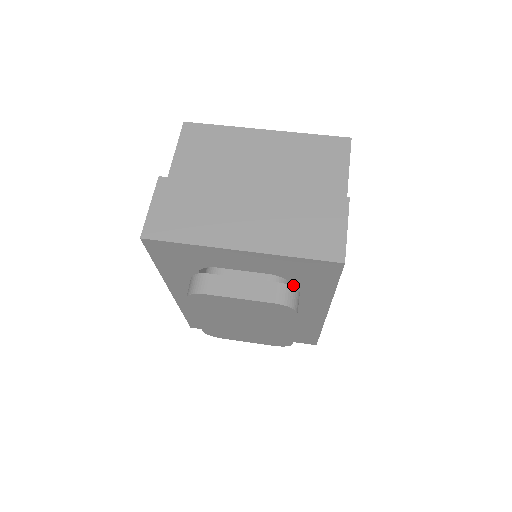
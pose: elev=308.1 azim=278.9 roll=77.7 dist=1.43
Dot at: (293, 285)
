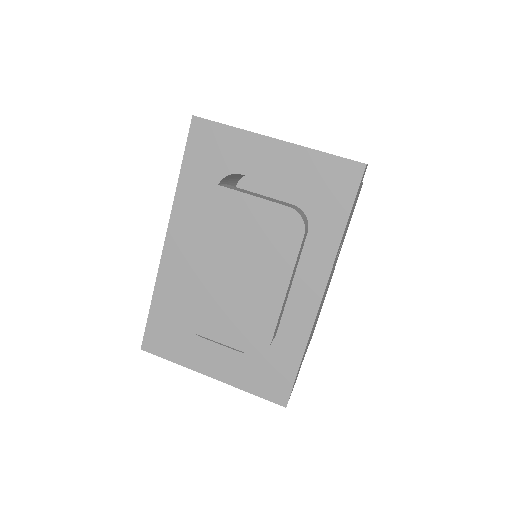
Dot at: (305, 215)
